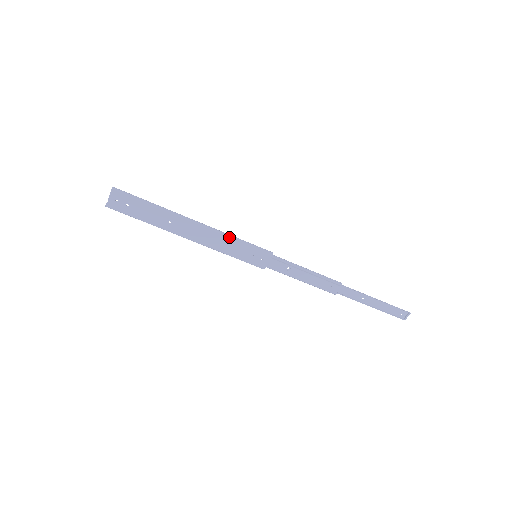
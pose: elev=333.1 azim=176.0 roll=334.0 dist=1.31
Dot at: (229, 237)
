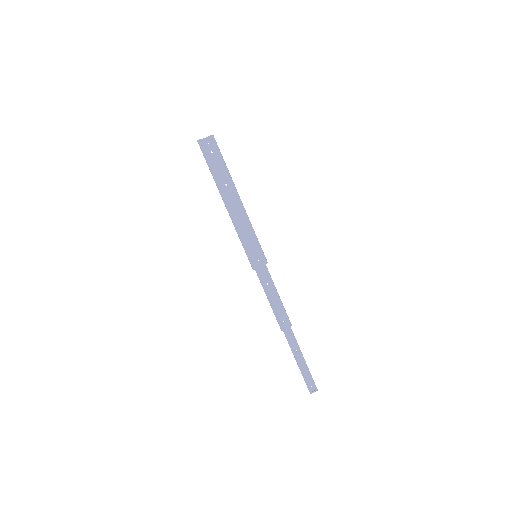
Dot at: (252, 227)
